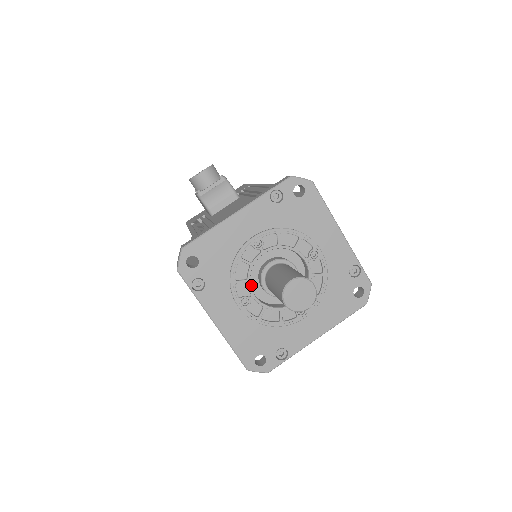
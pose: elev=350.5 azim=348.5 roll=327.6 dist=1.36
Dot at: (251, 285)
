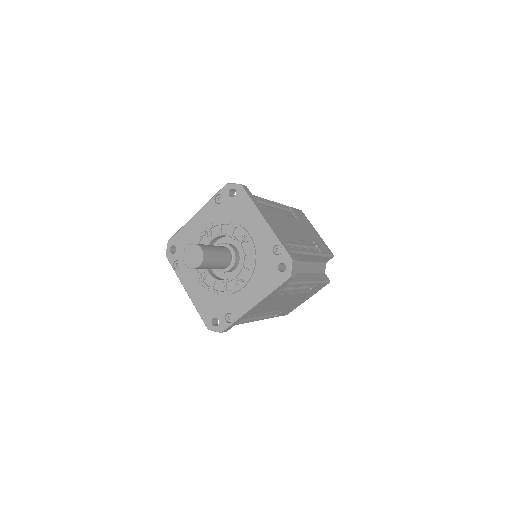
Dot at: occluded
